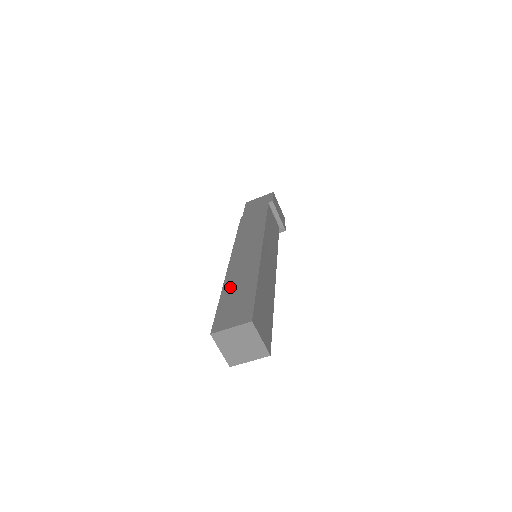
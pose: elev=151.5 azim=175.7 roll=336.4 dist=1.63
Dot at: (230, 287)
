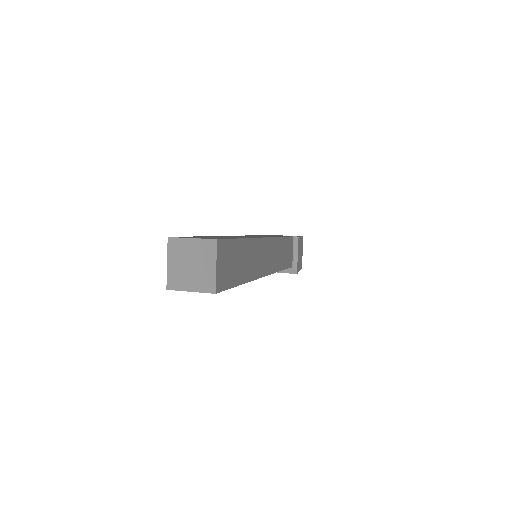
Dot at: occluded
